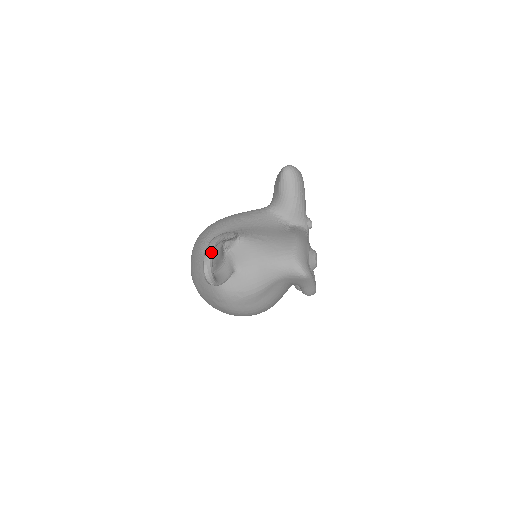
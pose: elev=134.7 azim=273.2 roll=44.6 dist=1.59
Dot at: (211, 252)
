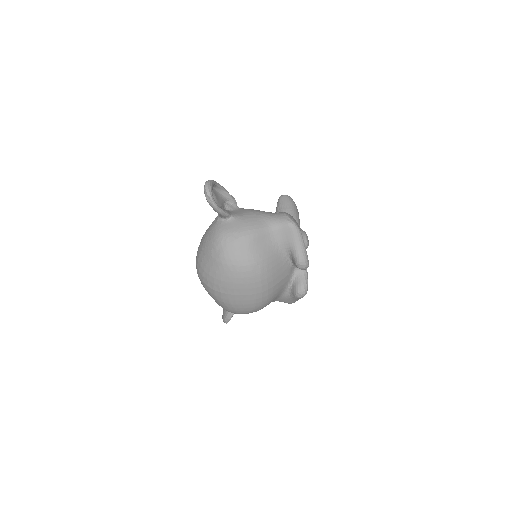
Dot at: (213, 181)
